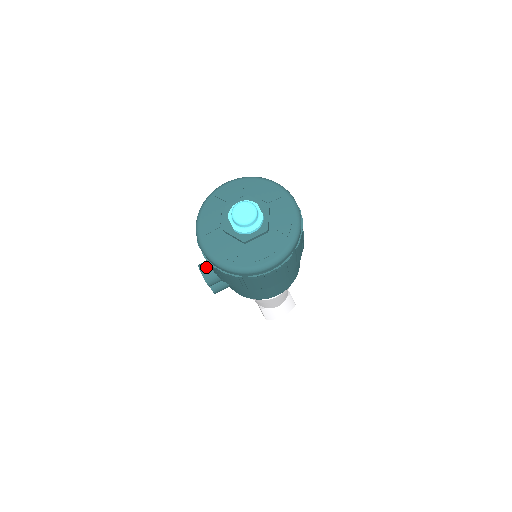
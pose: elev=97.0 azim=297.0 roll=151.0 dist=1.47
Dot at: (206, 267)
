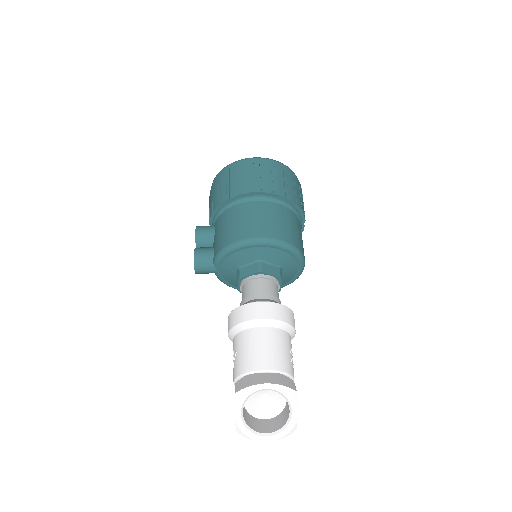
Dot at: occluded
